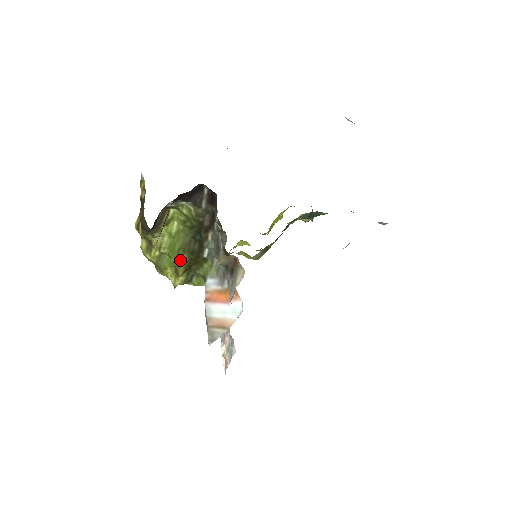
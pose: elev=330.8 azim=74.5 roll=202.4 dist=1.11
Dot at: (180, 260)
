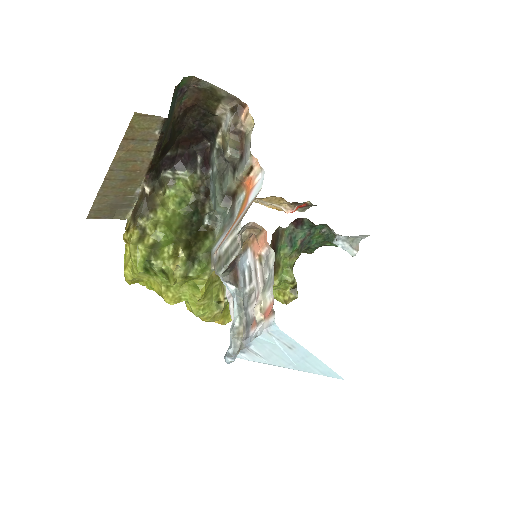
Dot at: (178, 239)
